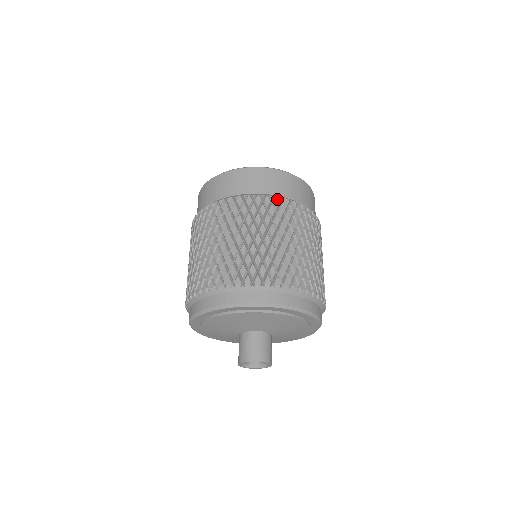
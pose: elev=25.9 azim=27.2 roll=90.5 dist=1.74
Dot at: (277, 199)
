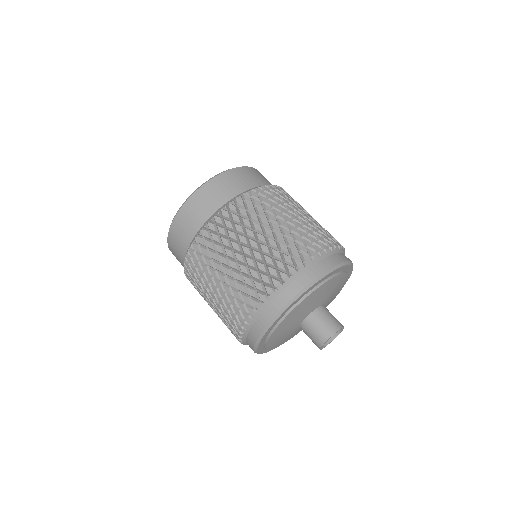
Dot at: (276, 186)
